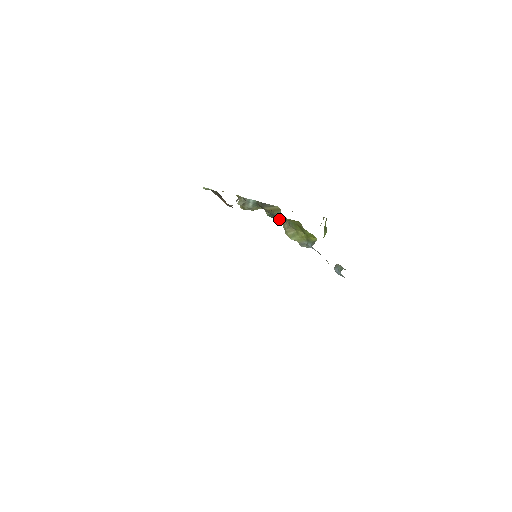
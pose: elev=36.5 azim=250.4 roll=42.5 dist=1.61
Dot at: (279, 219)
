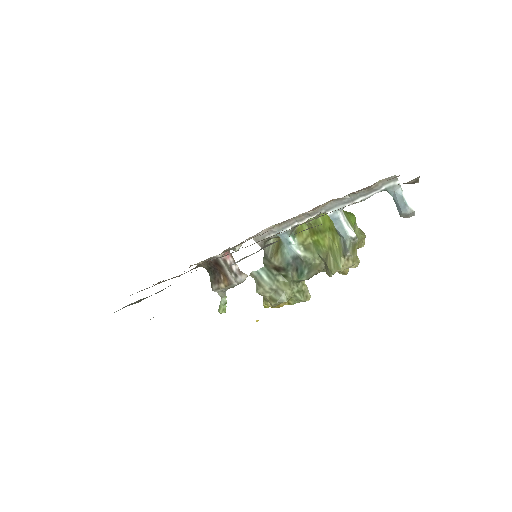
Dot at: (296, 255)
